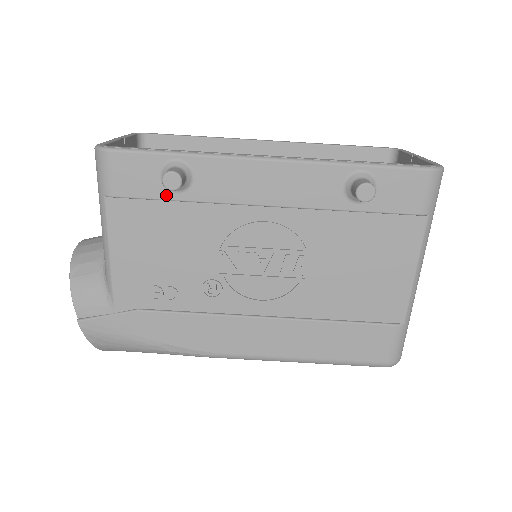
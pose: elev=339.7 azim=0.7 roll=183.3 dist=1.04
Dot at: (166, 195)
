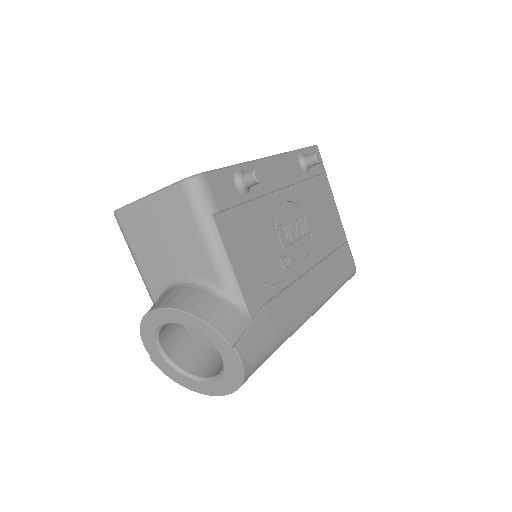
Dot at: (242, 199)
